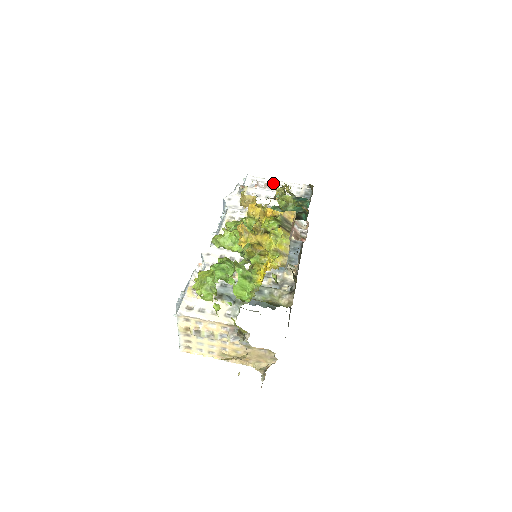
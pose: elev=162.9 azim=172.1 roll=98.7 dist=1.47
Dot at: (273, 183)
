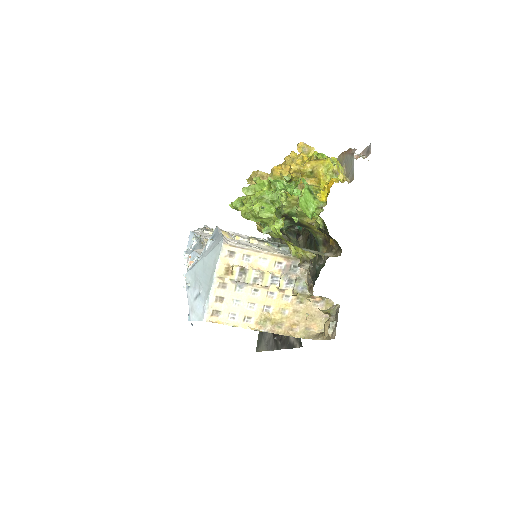
Dot at: occluded
